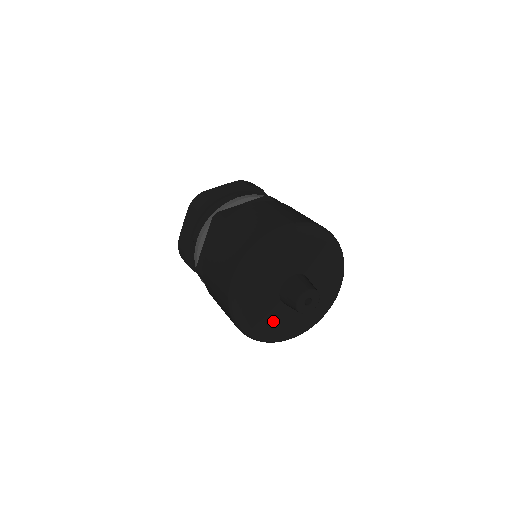
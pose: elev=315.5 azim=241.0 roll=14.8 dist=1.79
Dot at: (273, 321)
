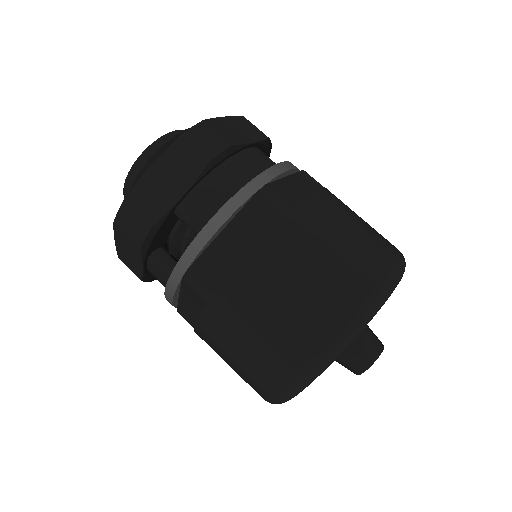
Dot at: occluded
